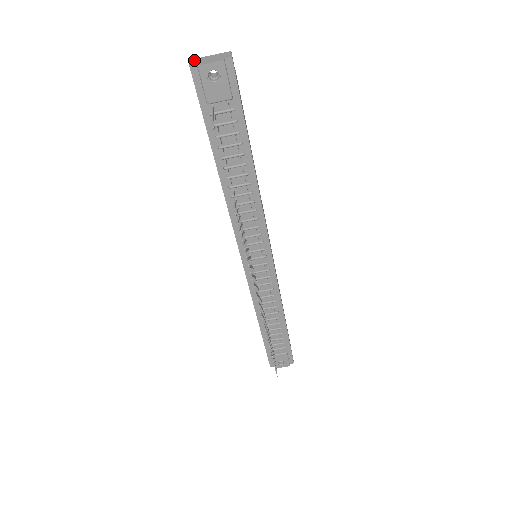
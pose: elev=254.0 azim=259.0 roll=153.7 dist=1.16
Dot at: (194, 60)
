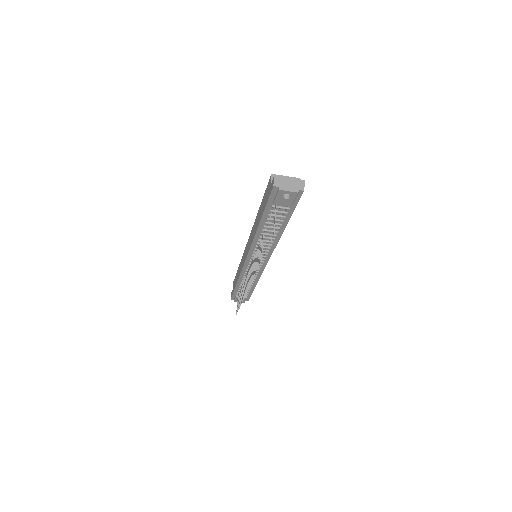
Dot at: (277, 179)
